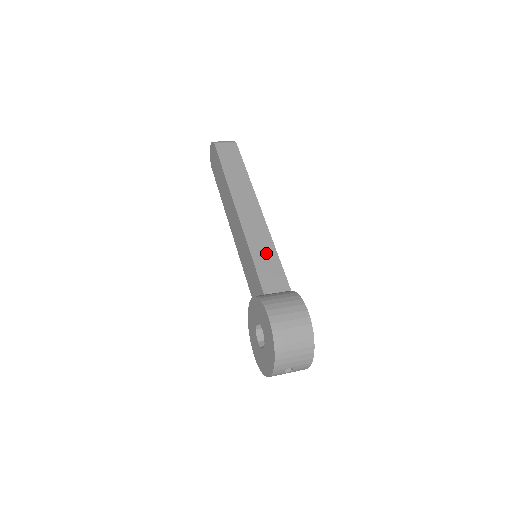
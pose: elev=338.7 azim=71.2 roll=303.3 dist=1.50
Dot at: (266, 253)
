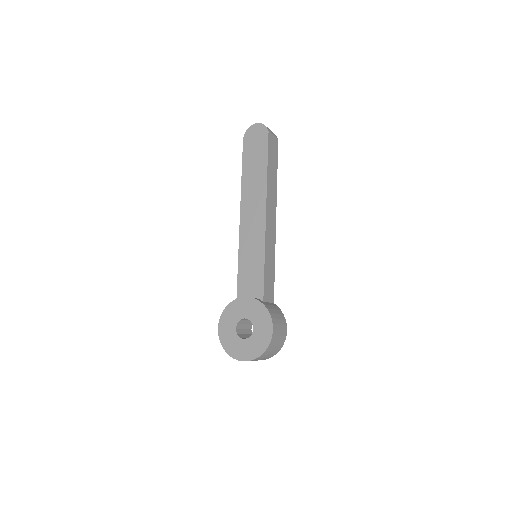
Dot at: (271, 264)
